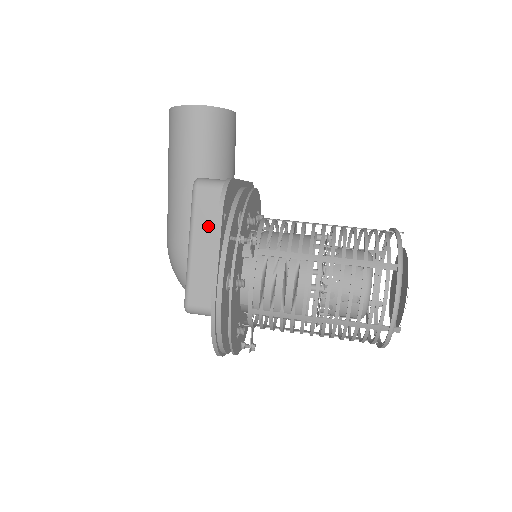
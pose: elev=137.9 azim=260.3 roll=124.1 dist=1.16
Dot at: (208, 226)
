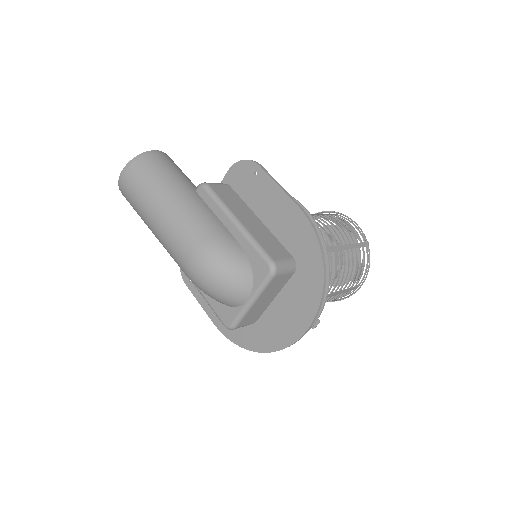
Dot at: (236, 205)
